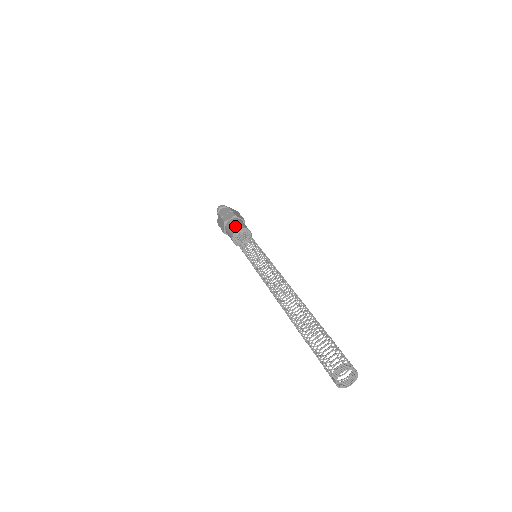
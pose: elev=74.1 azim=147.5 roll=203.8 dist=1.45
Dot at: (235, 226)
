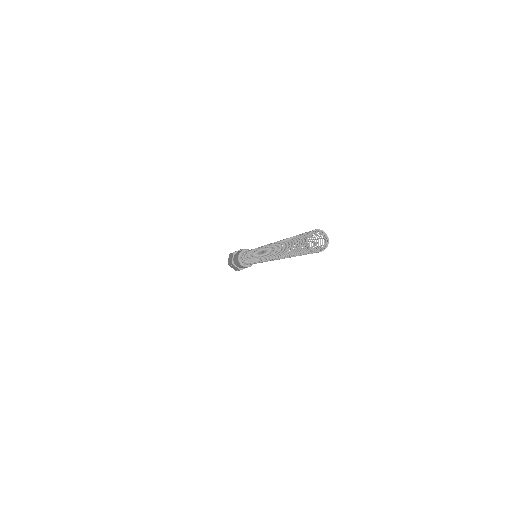
Dot at: (236, 257)
